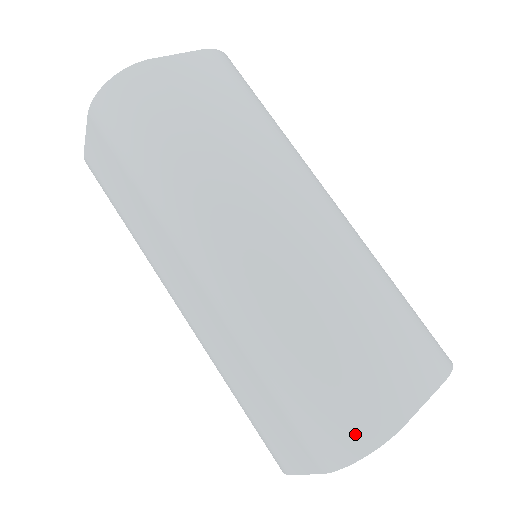
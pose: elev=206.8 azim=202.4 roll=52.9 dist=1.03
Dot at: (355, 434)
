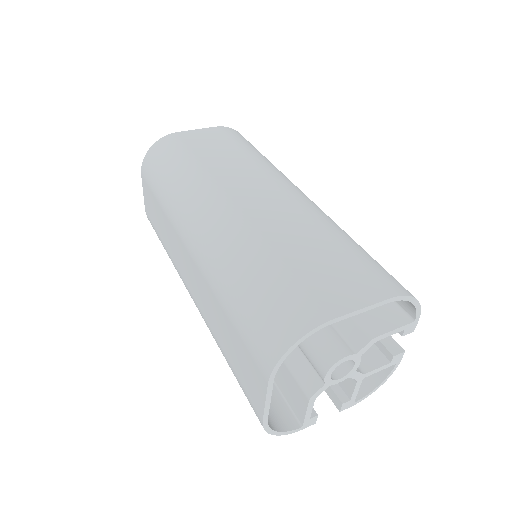
Dot at: (285, 327)
